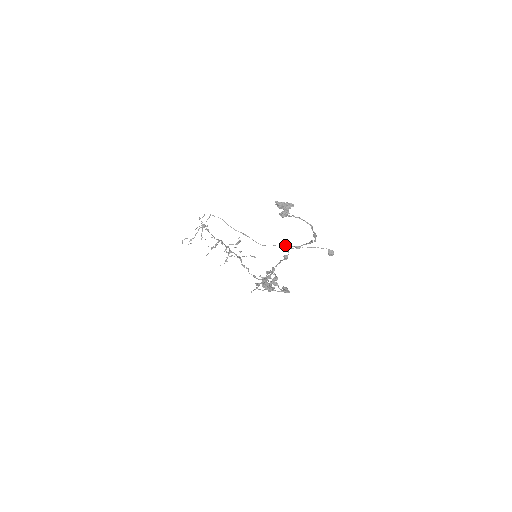
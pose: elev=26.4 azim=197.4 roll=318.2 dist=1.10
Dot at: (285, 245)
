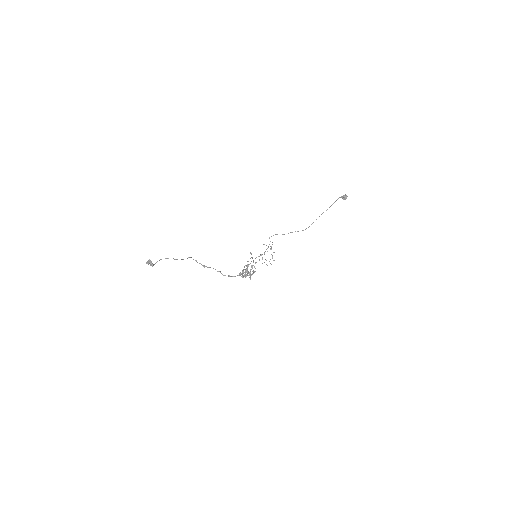
Dot at: occluded
